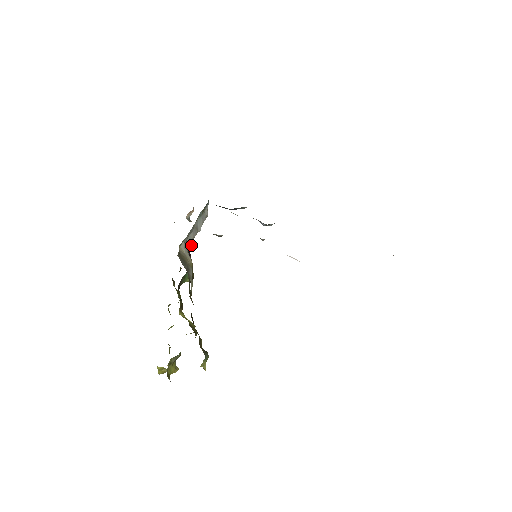
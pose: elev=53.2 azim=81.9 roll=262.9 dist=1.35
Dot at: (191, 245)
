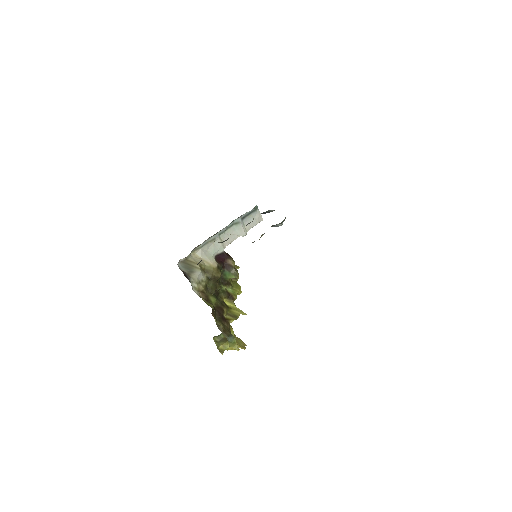
Dot at: (223, 249)
